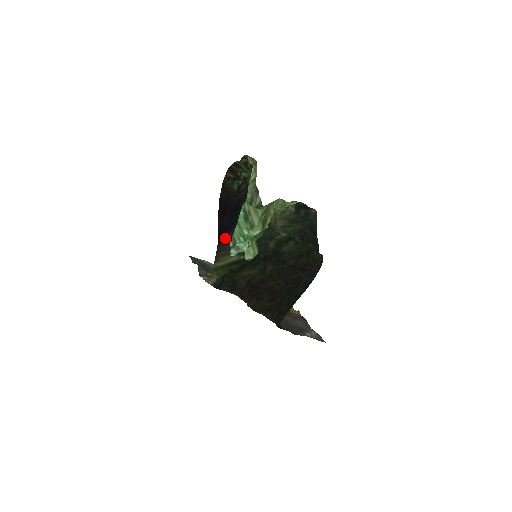
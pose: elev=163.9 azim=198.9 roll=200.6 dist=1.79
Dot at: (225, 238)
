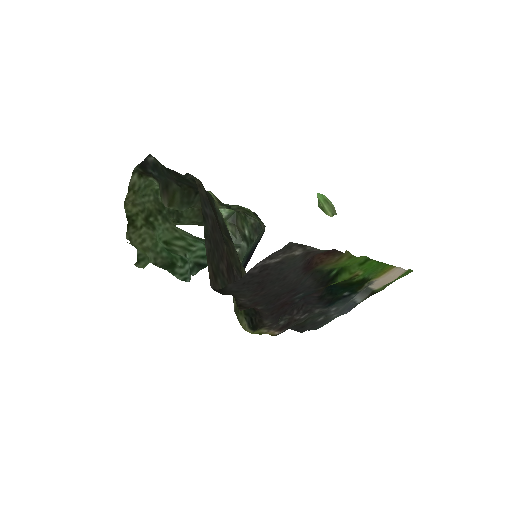
Dot at: occluded
